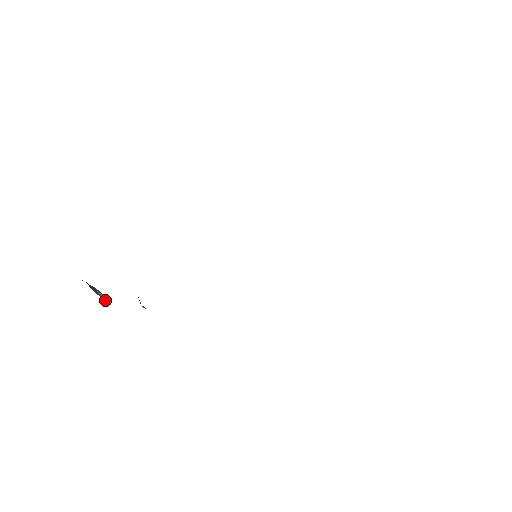
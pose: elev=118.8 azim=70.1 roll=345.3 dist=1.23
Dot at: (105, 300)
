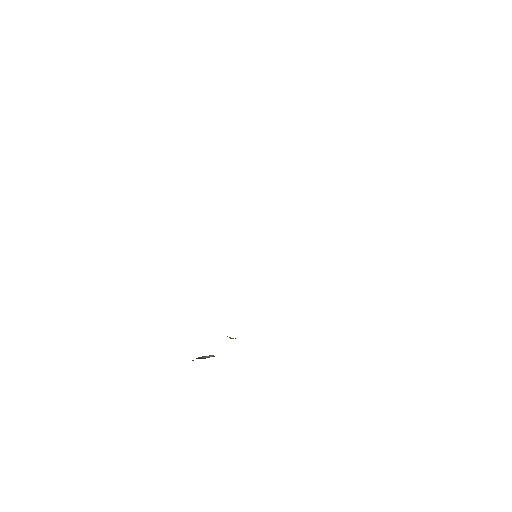
Dot at: occluded
